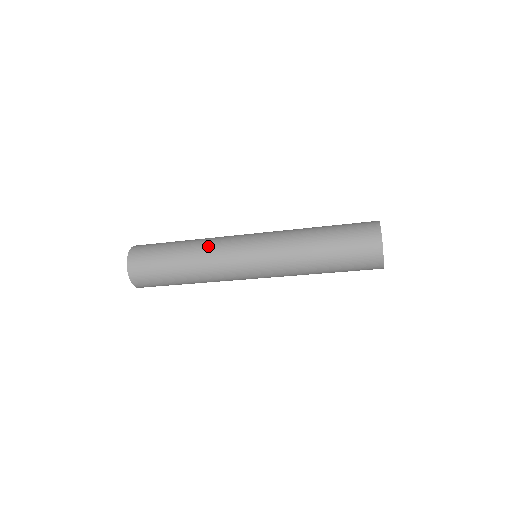
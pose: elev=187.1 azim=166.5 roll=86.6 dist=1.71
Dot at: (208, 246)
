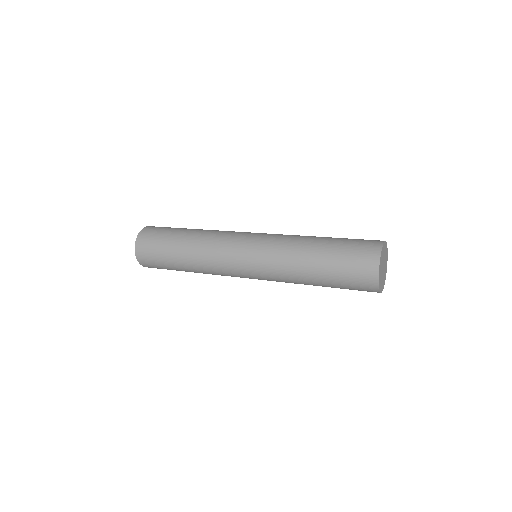
Dot at: (207, 246)
